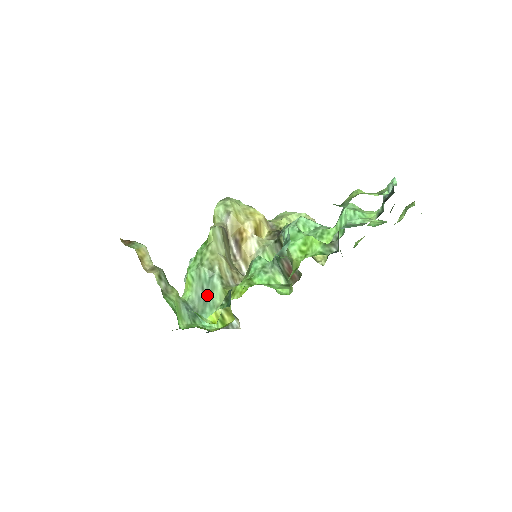
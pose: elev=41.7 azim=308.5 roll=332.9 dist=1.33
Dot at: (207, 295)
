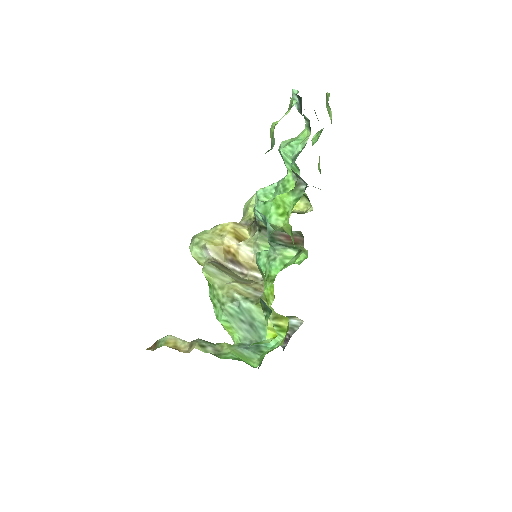
Dot at: (250, 322)
